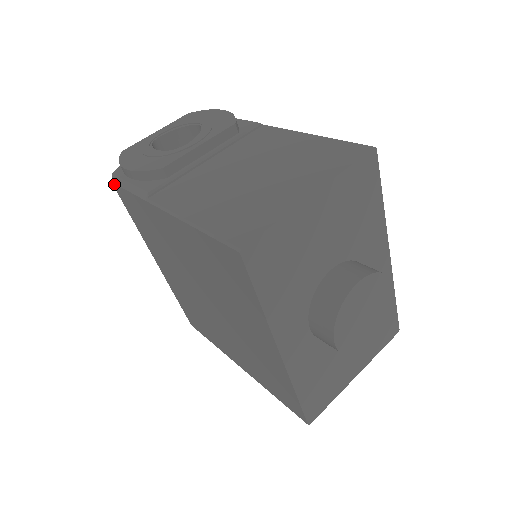
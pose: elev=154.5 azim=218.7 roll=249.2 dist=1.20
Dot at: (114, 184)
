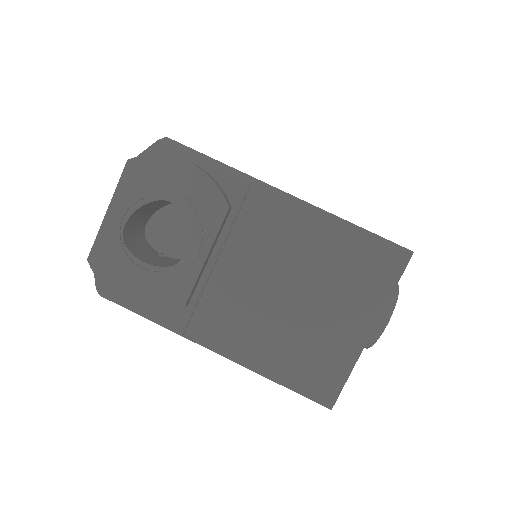
Dot at: (107, 299)
